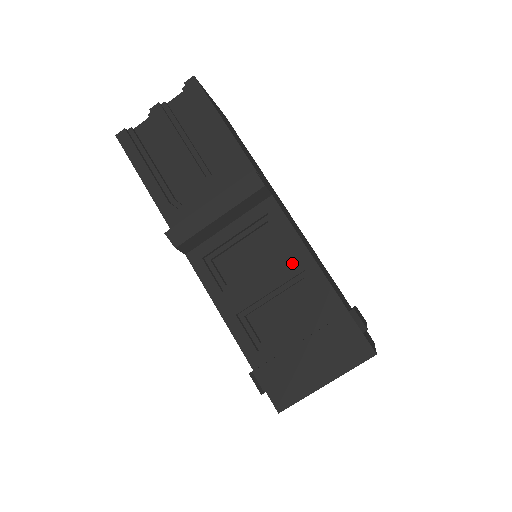
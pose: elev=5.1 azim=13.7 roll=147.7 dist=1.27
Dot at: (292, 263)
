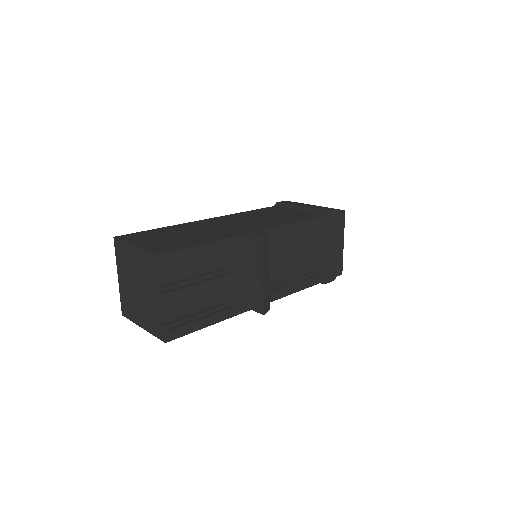
Dot at: (297, 235)
